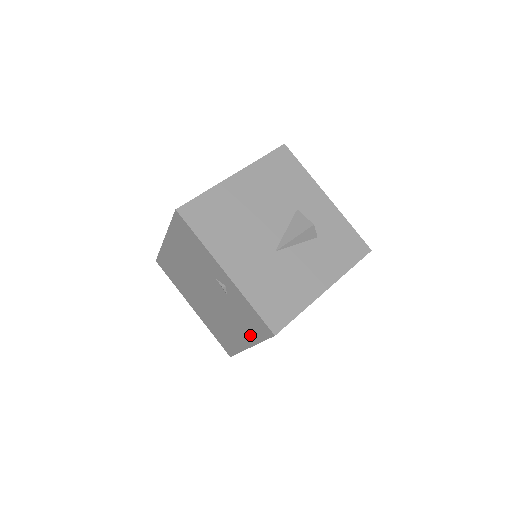
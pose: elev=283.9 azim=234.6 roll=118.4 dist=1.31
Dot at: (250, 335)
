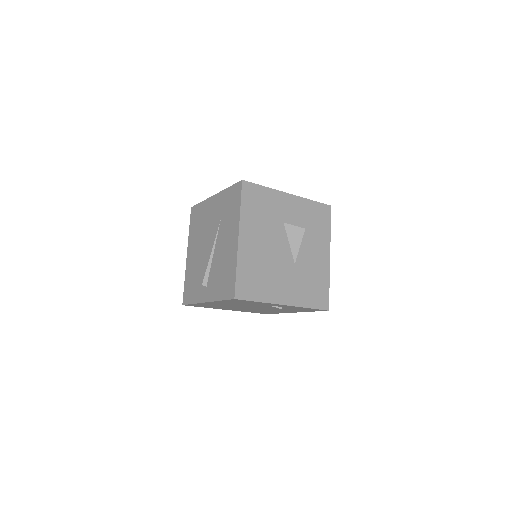
Dot at: (299, 311)
